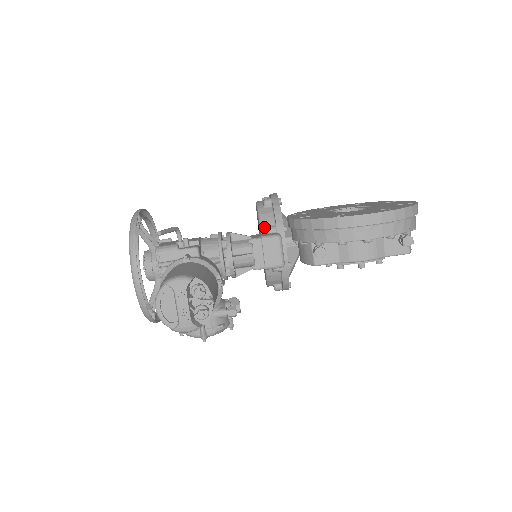
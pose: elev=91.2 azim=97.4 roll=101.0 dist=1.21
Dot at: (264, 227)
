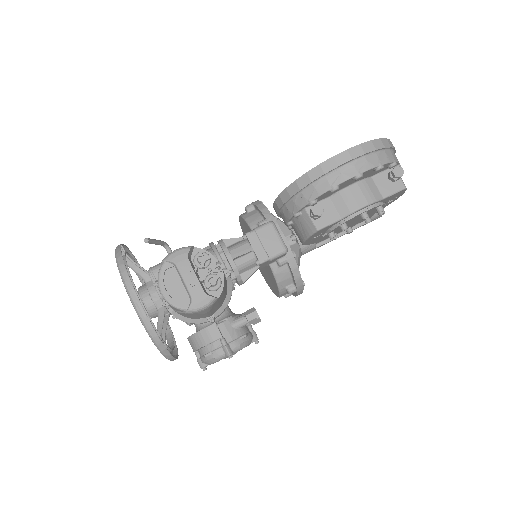
Dot at: (254, 226)
